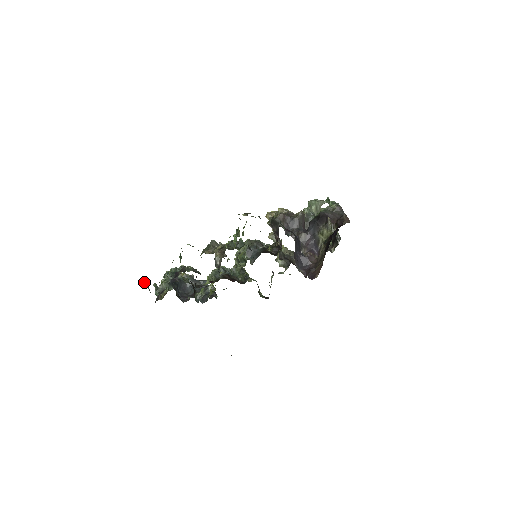
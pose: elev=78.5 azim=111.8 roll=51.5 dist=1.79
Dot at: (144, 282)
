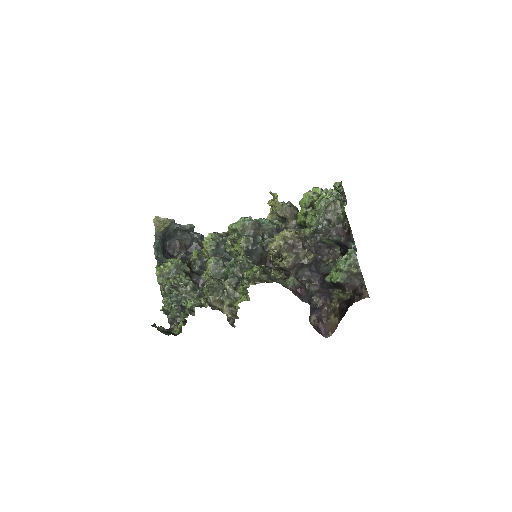
Dot at: (157, 329)
